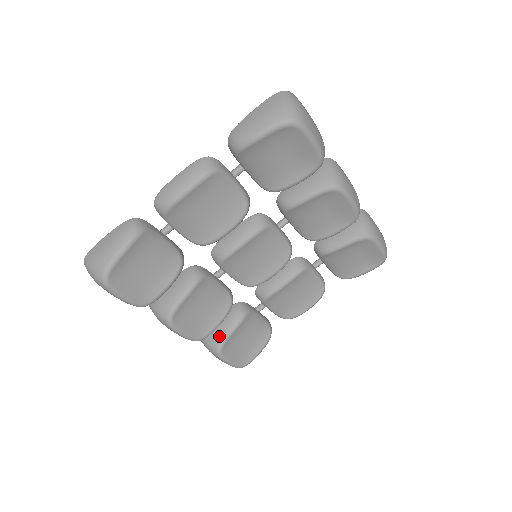
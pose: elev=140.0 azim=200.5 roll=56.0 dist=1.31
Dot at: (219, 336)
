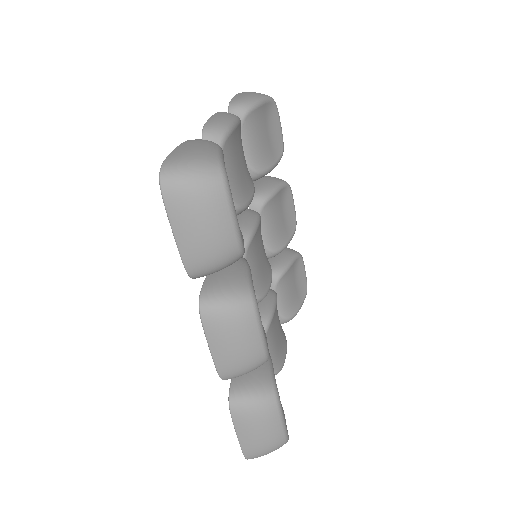
Dot at: (264, 372)
